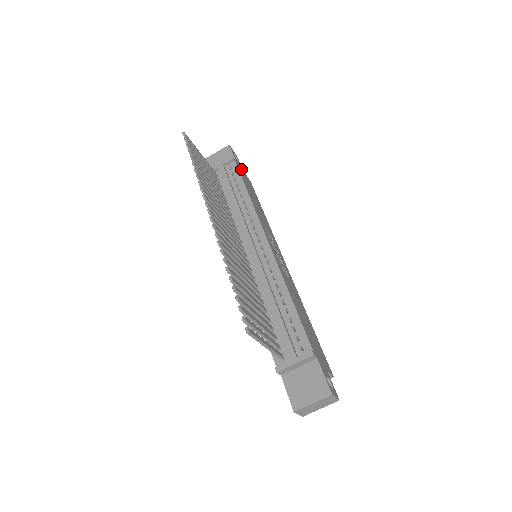
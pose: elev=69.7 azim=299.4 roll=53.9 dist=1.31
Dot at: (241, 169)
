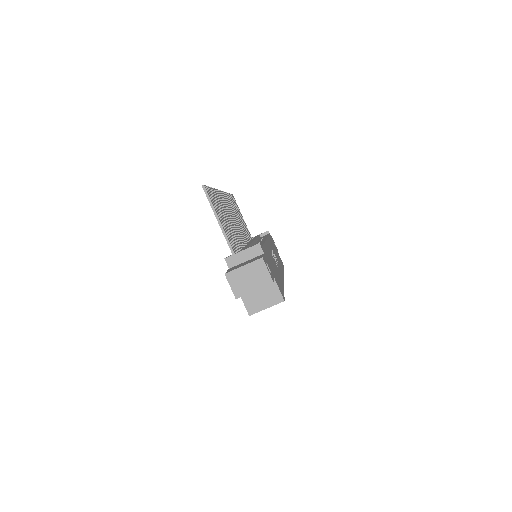
Dot at: occluded
